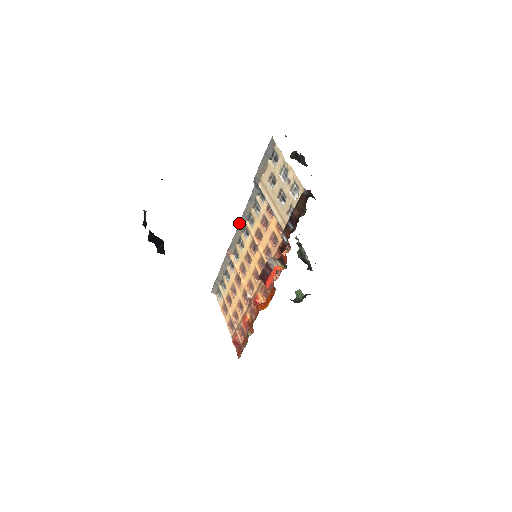
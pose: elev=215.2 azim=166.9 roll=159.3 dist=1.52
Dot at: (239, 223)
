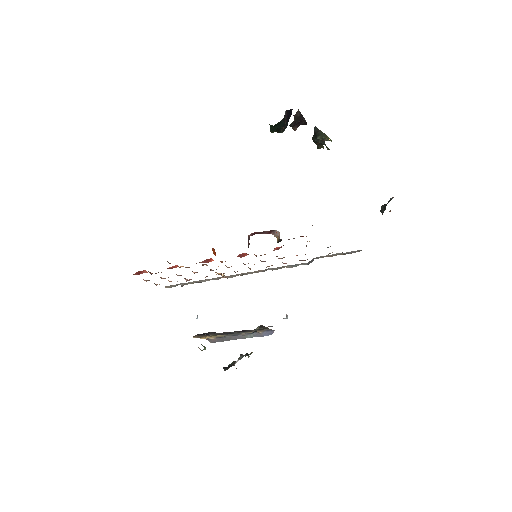
Dot at: (263, 270)
